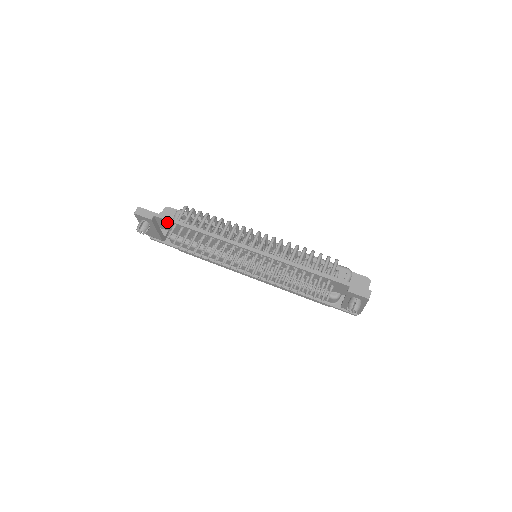
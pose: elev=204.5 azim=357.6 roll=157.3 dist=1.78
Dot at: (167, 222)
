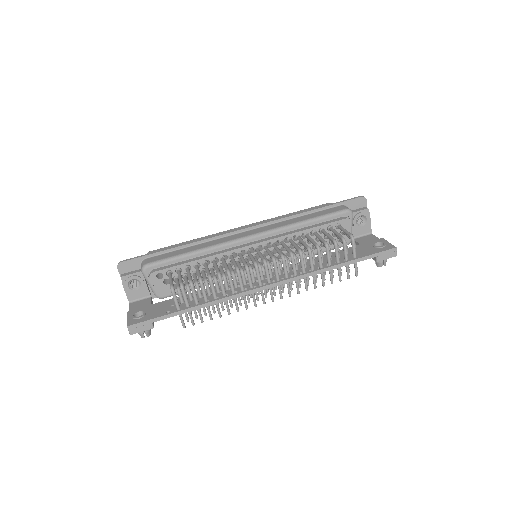
Dot at: occluded
